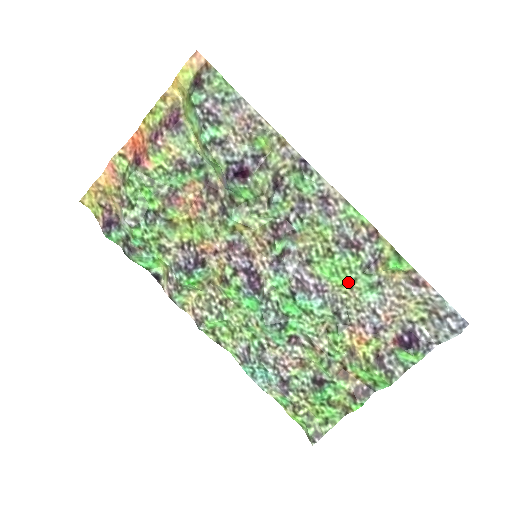
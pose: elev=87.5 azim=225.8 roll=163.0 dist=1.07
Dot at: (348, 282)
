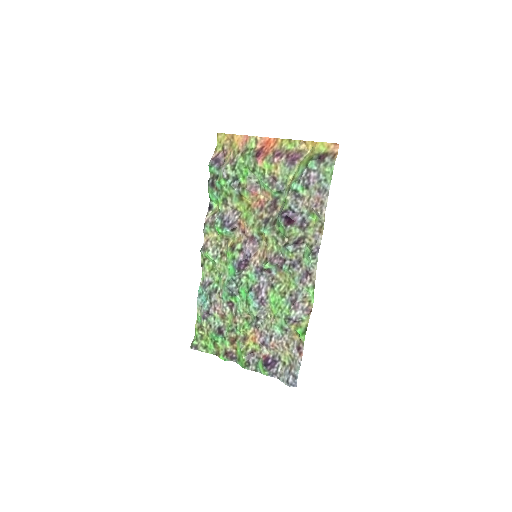
Dot at: (276, 314)
